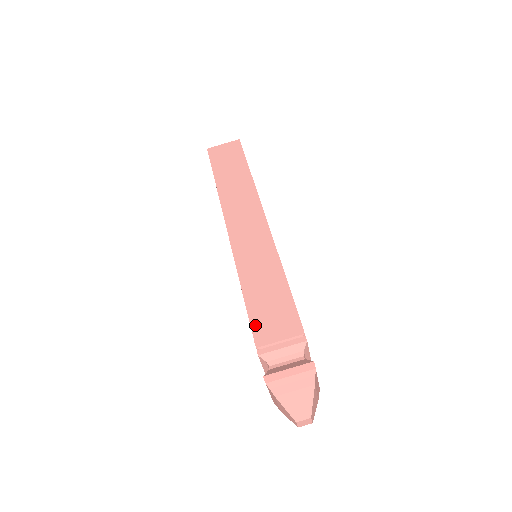
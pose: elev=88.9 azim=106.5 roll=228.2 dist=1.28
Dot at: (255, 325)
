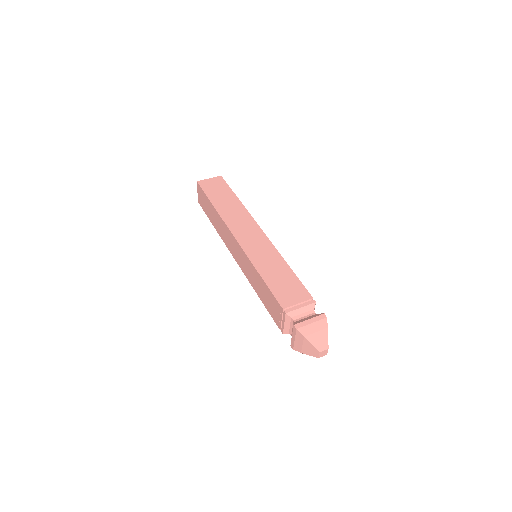
Dot at: (277, 295)
